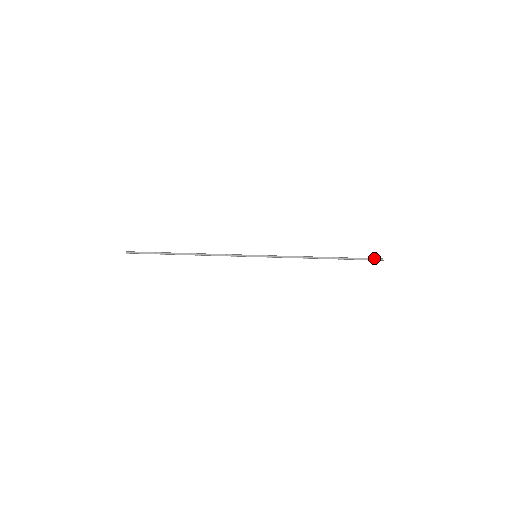
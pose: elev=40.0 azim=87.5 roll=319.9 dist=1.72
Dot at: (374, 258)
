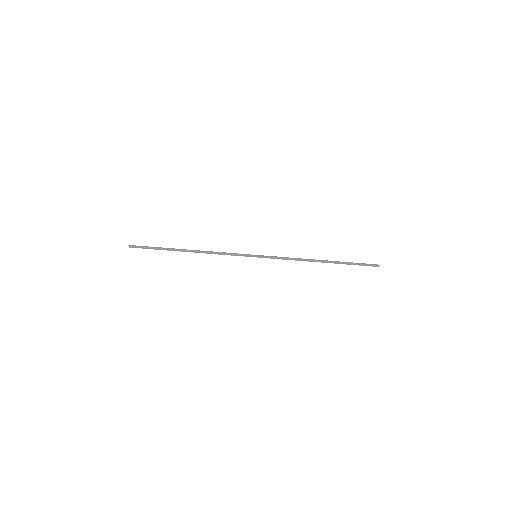
Dot at: (370, 264)
